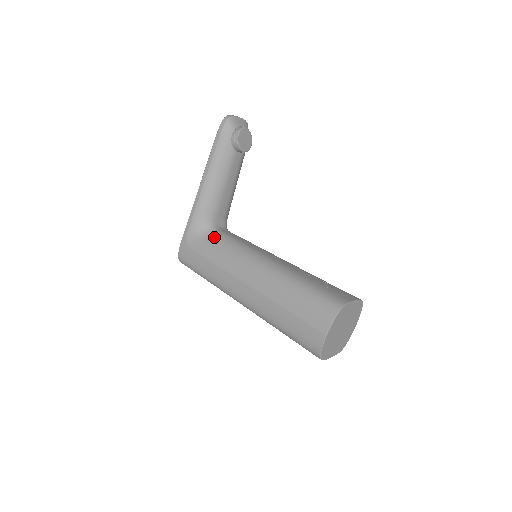
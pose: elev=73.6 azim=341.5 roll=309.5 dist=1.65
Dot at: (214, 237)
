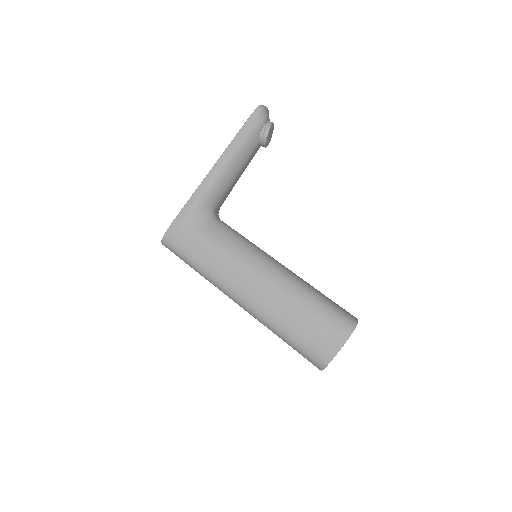
Dot at: (217, 226)
